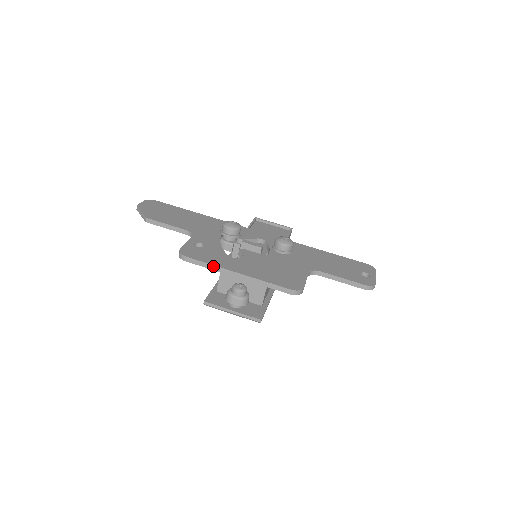
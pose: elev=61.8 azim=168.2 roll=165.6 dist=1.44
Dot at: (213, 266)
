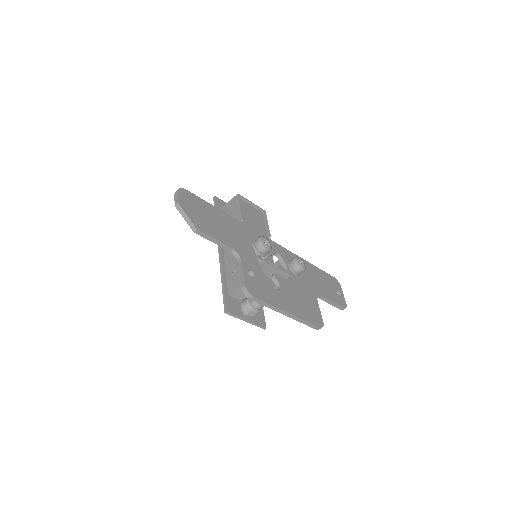
Dot at: (272, 306)
